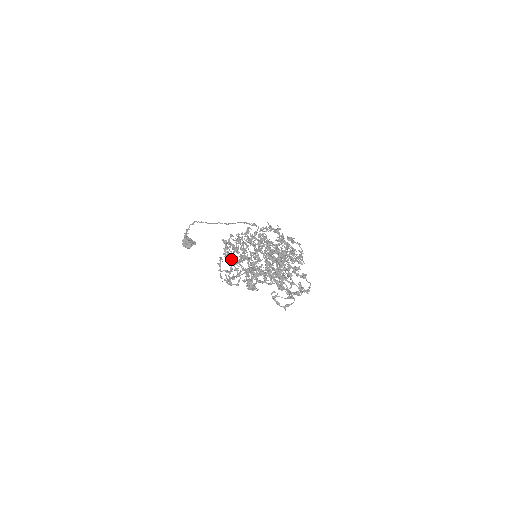
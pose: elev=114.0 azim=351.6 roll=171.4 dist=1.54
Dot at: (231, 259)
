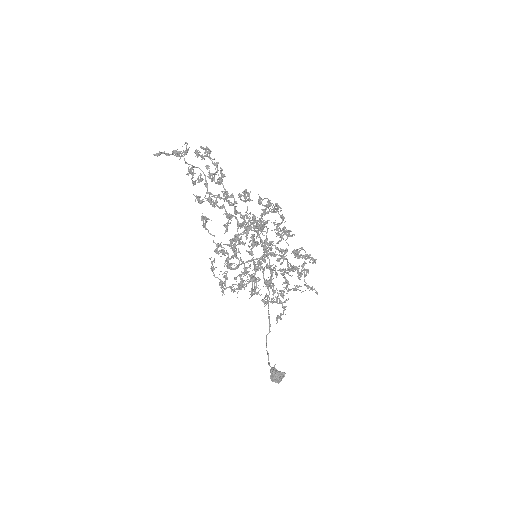
Dot at: (241, 280)
